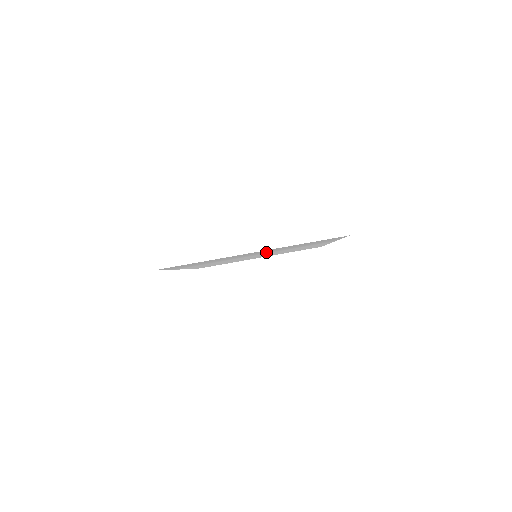
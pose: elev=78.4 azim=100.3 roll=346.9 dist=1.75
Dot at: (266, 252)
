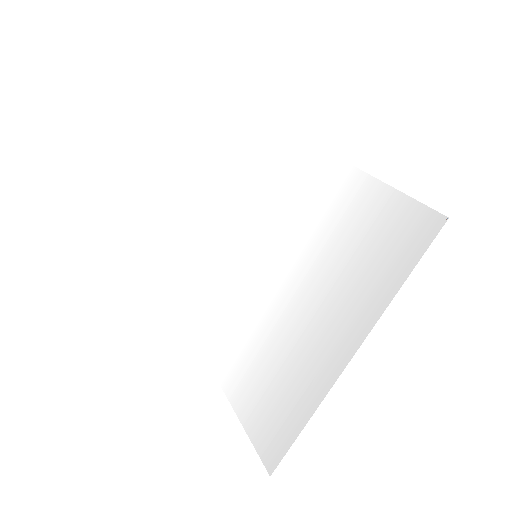
Dot at: (305, 282)
